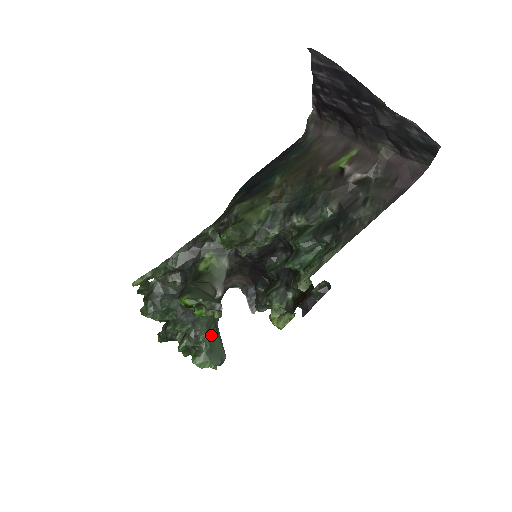
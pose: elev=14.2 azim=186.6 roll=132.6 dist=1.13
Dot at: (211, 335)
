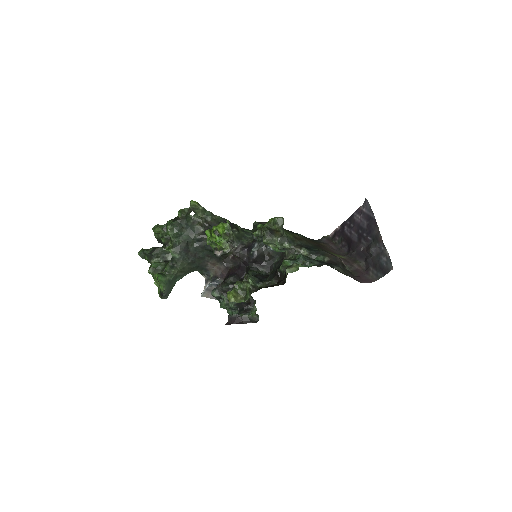
Dot at: (177, 276)
